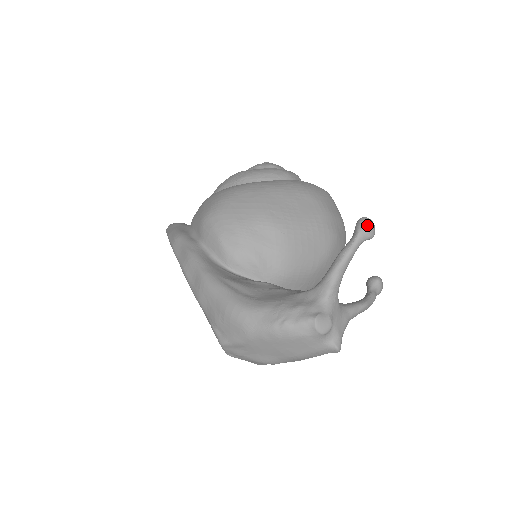
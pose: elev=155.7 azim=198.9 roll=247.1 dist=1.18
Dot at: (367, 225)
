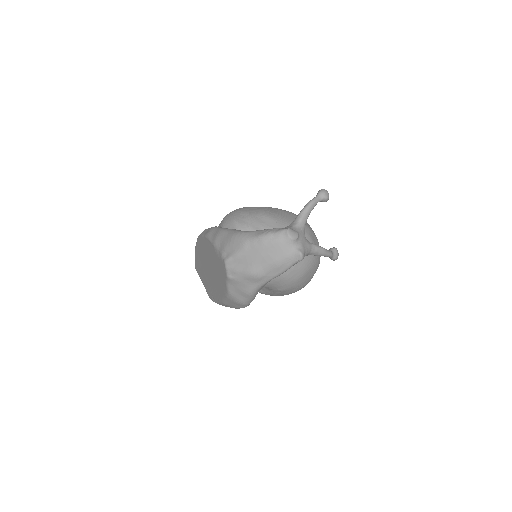
Dot at: (324, 190)
